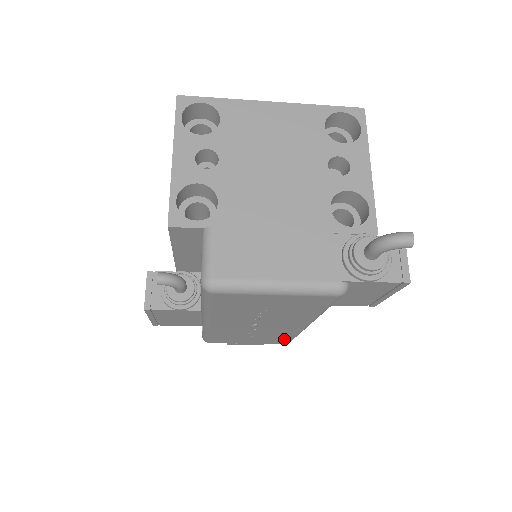
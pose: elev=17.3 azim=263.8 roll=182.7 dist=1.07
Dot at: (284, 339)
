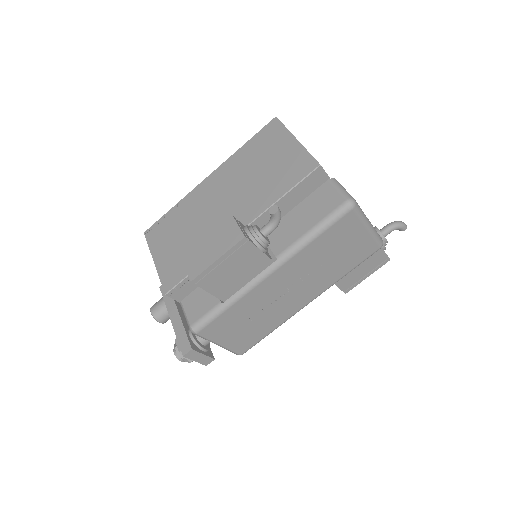
Dot at: (257, 338)
